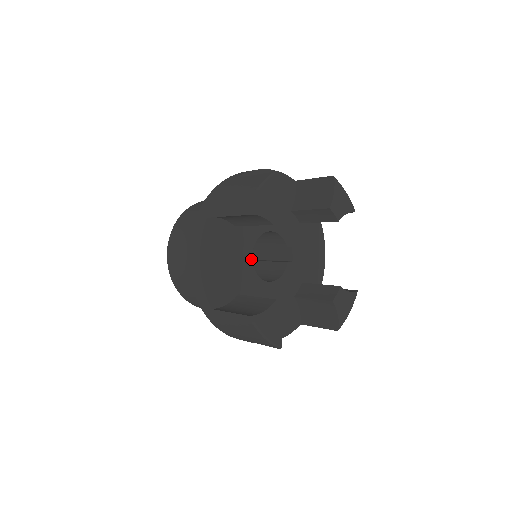
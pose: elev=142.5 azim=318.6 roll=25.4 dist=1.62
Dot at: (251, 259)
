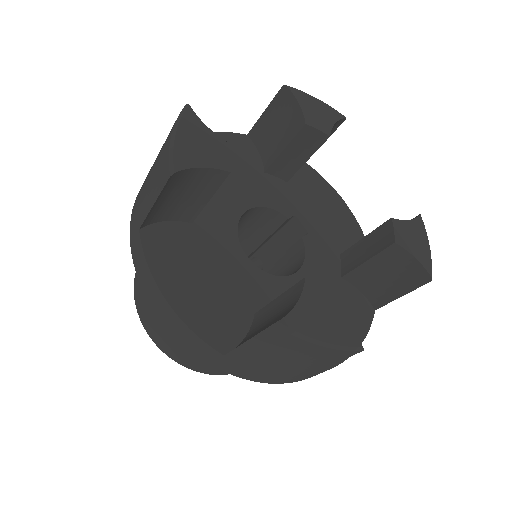
Dot at: (244, 256)
